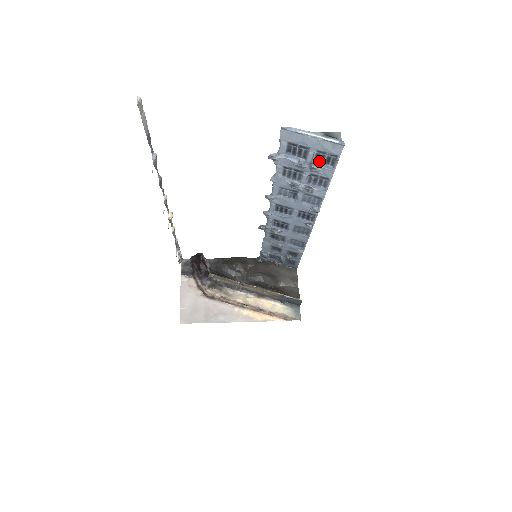
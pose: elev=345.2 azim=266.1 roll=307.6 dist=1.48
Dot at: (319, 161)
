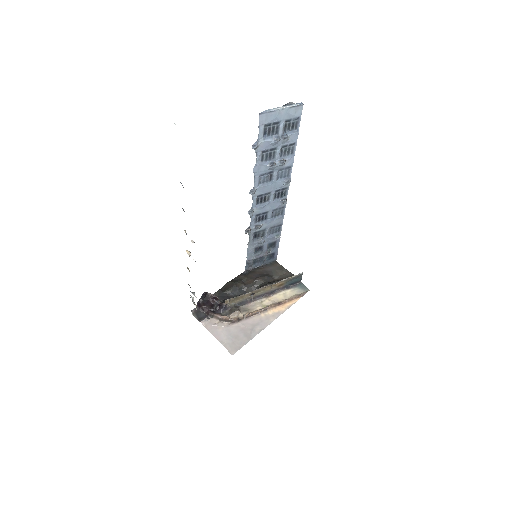
Dot at: (287, 131)
